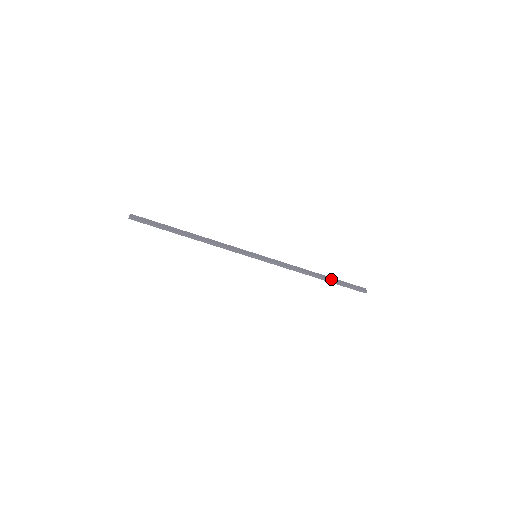
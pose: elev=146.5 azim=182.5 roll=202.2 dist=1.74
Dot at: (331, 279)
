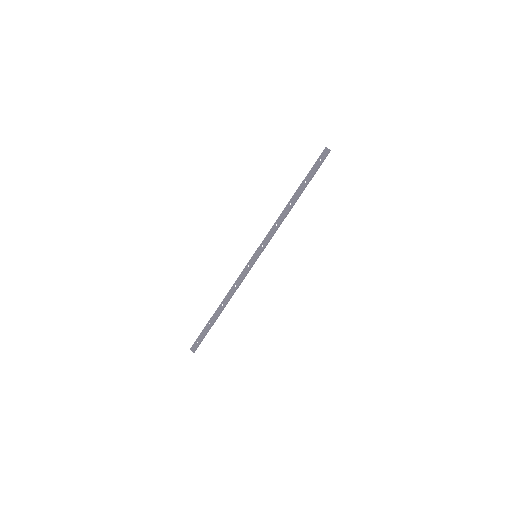
Dot at: (303, 187)
